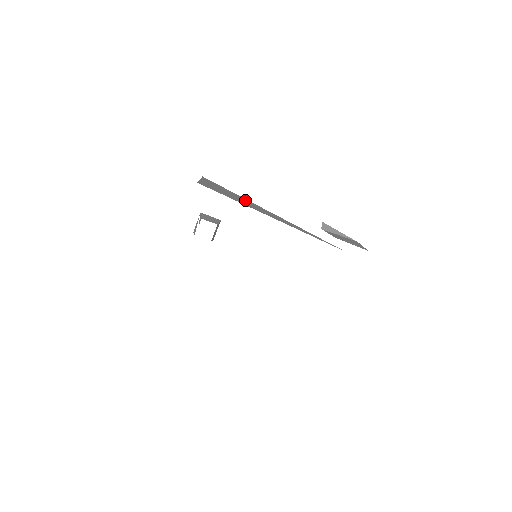
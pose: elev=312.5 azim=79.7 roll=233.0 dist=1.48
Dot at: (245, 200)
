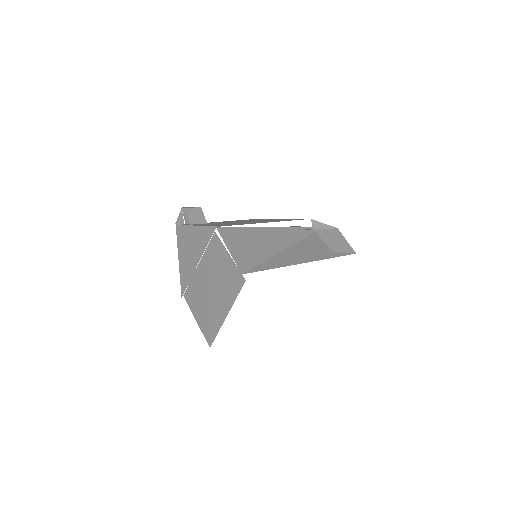
Dot at: (256, 234)
